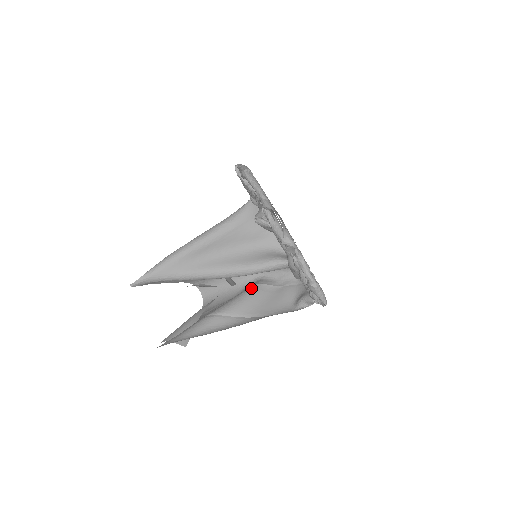
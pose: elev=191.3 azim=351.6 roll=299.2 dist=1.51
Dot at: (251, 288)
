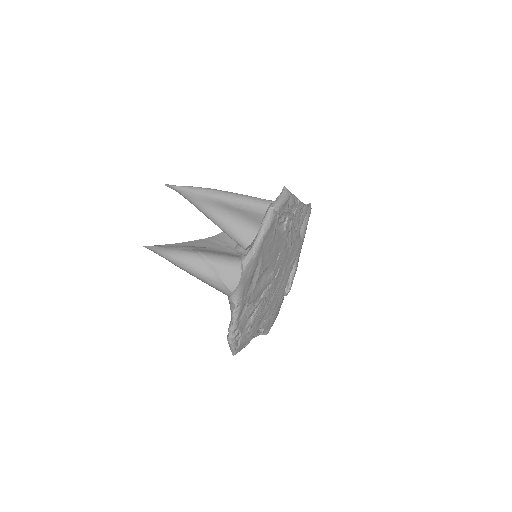
Dot at: occluded
